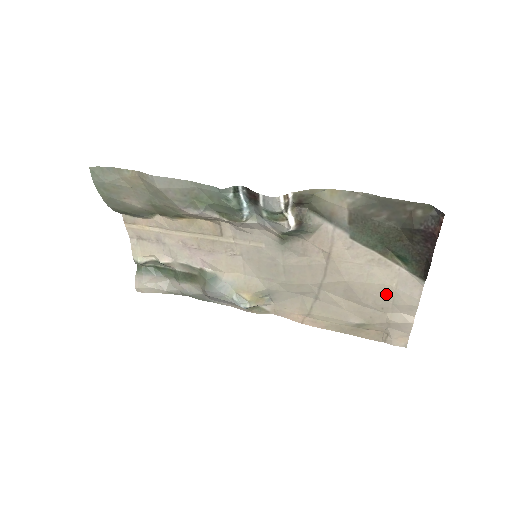
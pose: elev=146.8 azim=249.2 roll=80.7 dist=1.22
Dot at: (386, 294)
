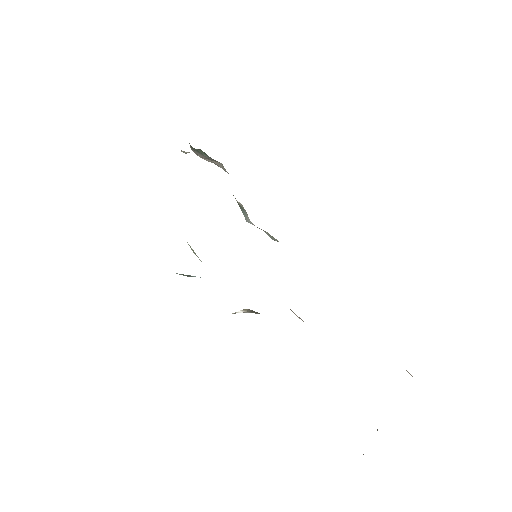
Dot at: occluded
